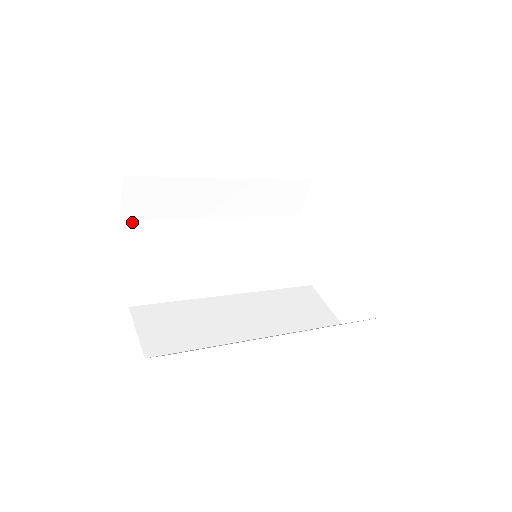
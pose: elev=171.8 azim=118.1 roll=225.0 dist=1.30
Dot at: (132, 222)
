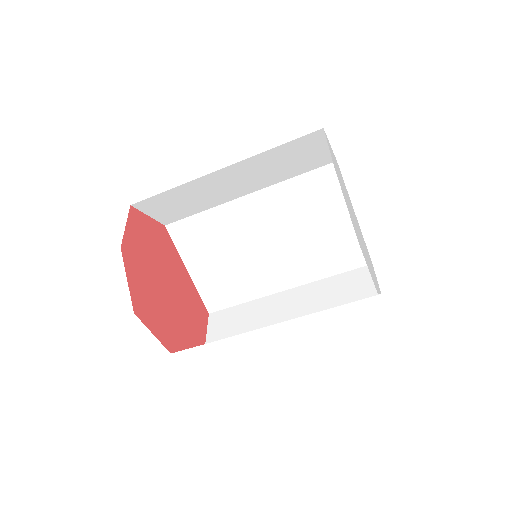
Dot at: occluded
